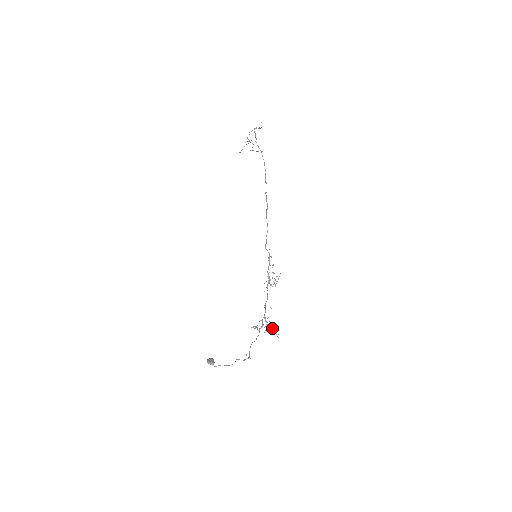
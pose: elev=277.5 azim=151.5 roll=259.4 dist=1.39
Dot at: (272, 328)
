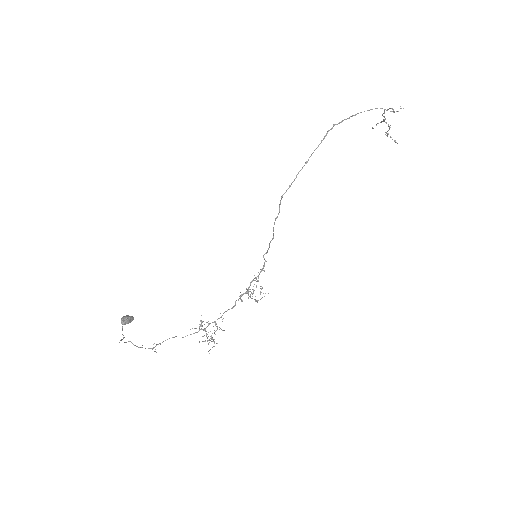
Dot at: (205, 340)
